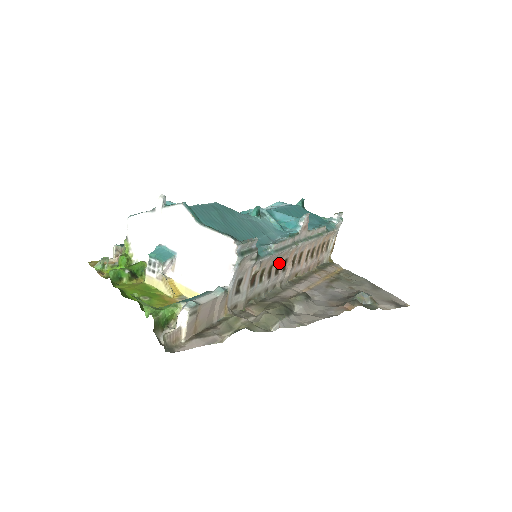
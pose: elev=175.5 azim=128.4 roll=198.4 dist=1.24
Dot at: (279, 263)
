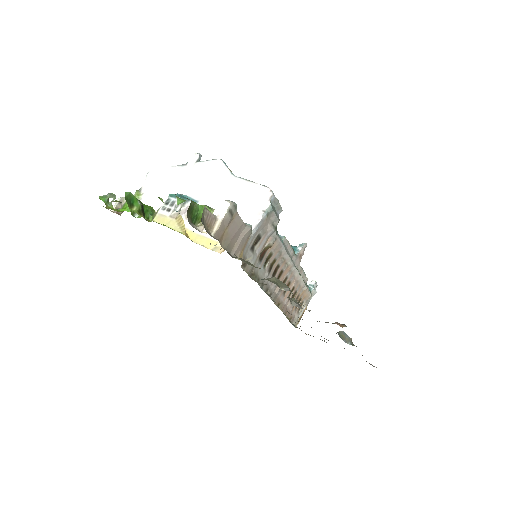
Dot at: (278, 267)
